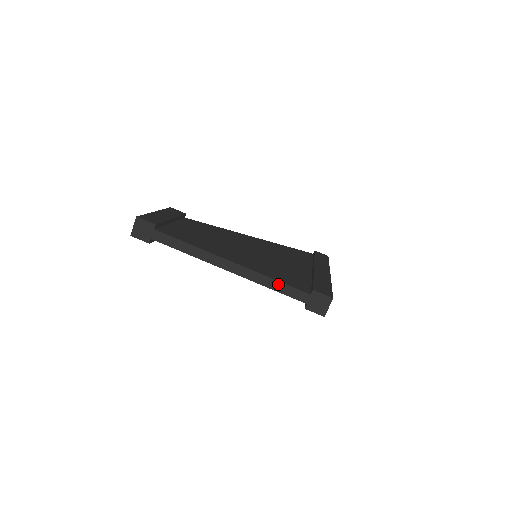
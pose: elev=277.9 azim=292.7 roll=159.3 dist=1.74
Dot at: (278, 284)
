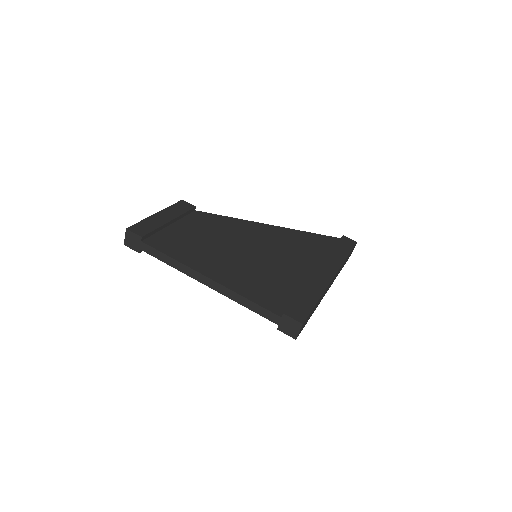
Dot at: (251, 303)
